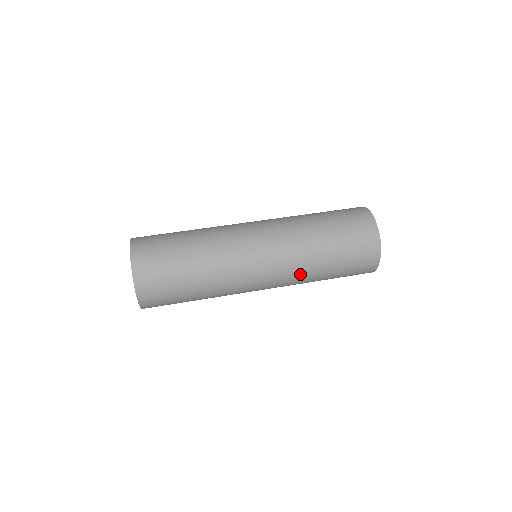
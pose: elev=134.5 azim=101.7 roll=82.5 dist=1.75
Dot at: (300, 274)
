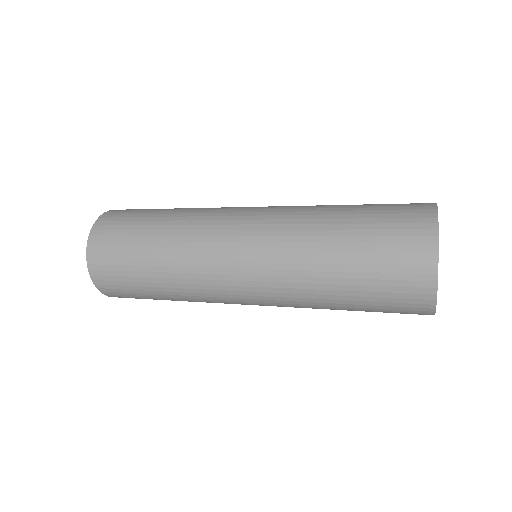
Dot at: (294, 252)
